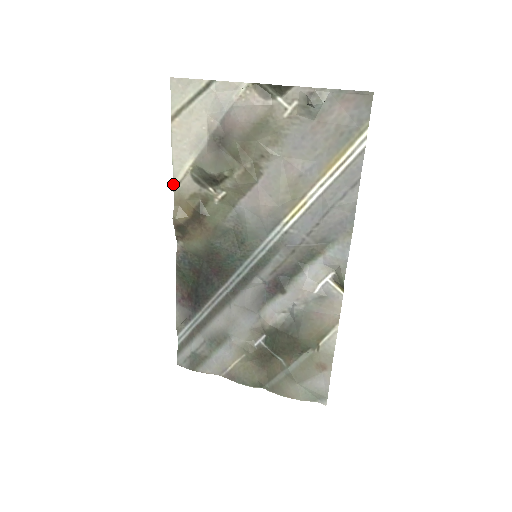
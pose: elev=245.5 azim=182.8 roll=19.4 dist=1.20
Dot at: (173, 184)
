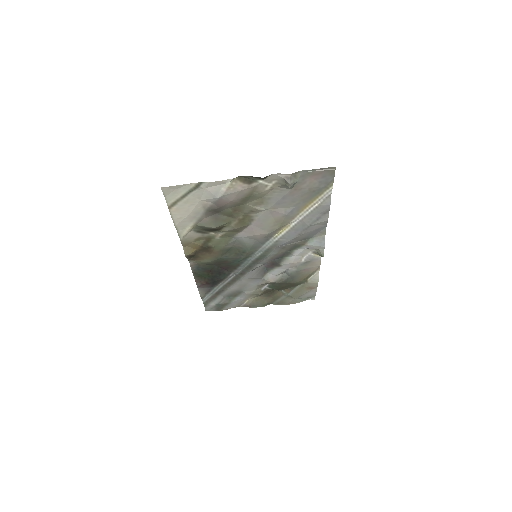
Dot at: occluded
